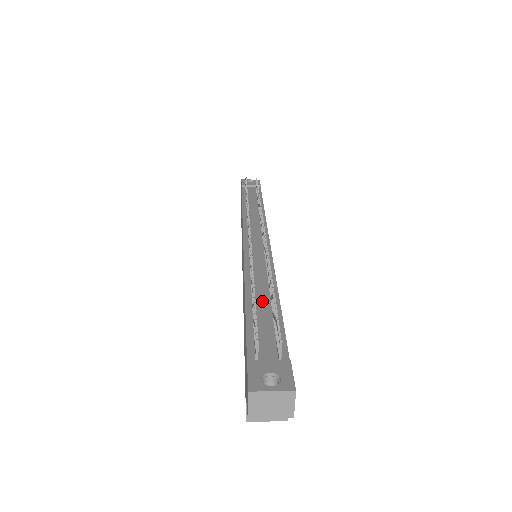
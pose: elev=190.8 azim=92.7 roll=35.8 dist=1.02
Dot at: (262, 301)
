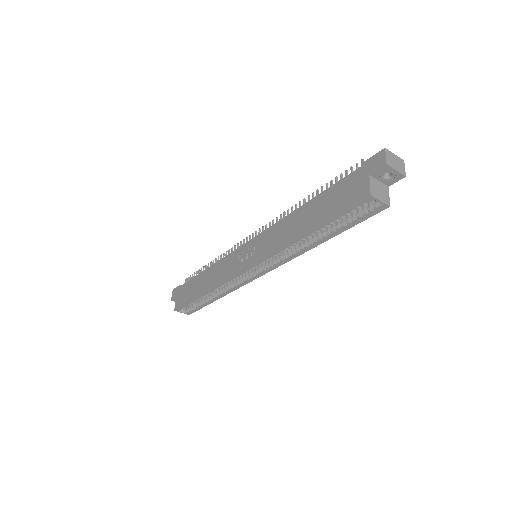
Dot at: occluded
